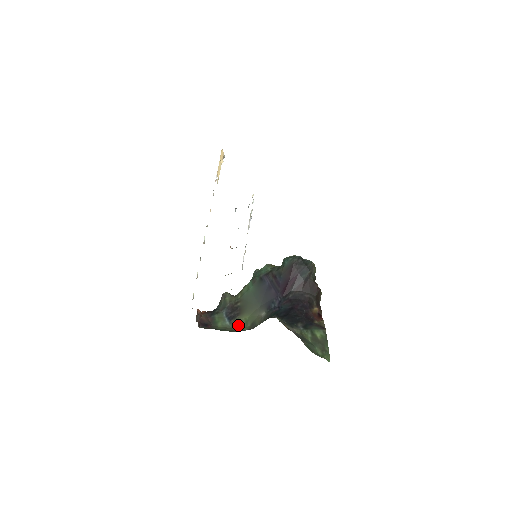
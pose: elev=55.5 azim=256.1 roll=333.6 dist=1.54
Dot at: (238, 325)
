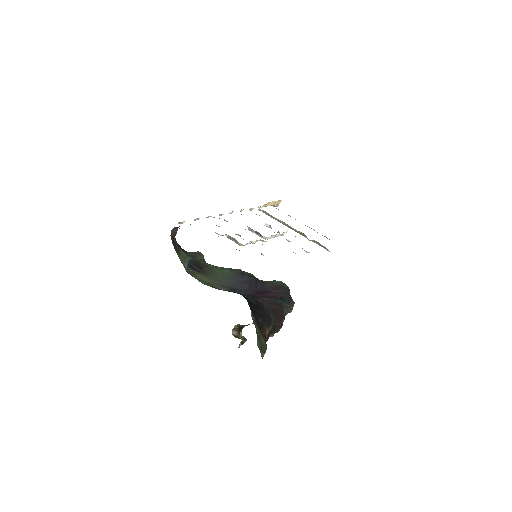
Dot at: (193, 275)
